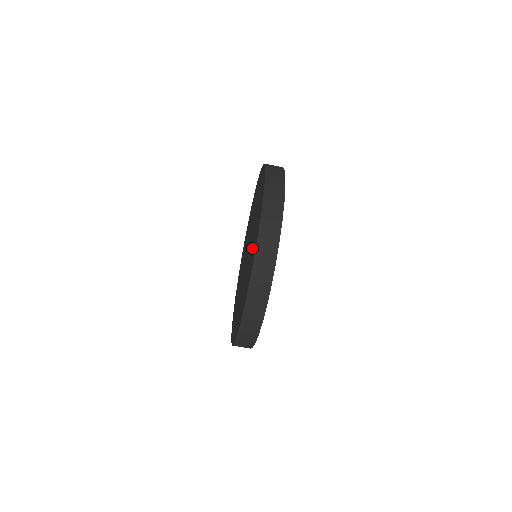
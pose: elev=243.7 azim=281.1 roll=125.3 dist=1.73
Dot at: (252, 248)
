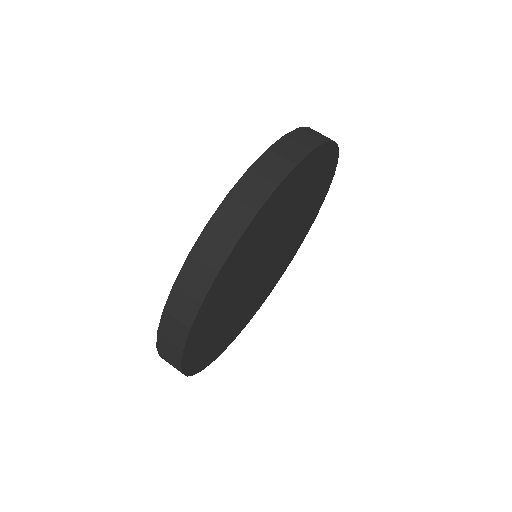
Dot at: occluded
